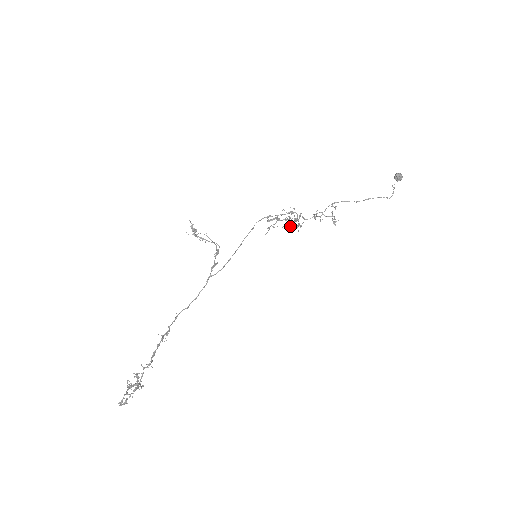
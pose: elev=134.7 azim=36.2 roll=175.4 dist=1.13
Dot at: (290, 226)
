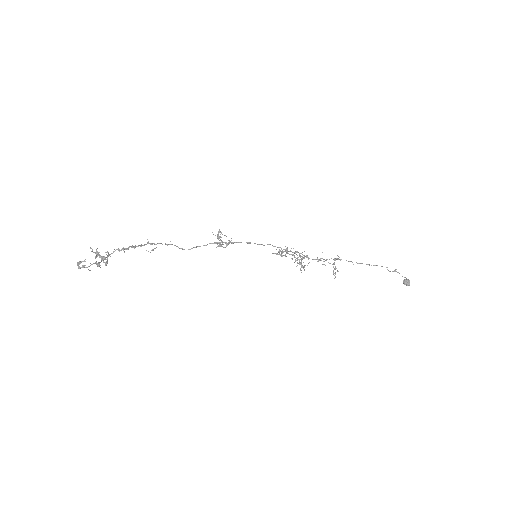
Dot at: occluded
